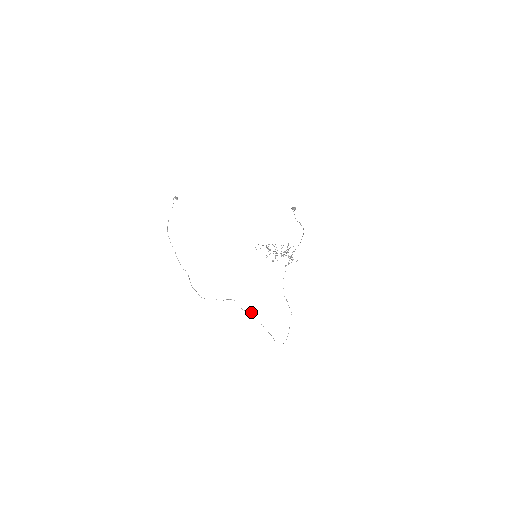
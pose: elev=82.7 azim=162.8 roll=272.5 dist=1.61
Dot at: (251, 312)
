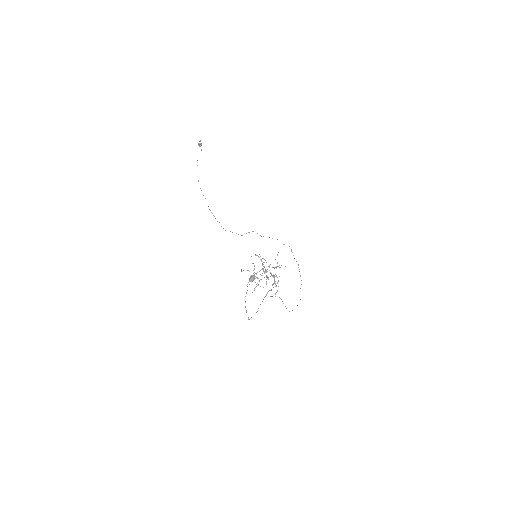
Dot at: (289, 246)
